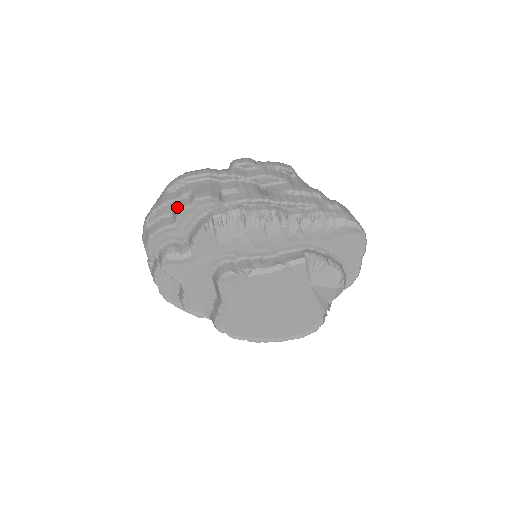
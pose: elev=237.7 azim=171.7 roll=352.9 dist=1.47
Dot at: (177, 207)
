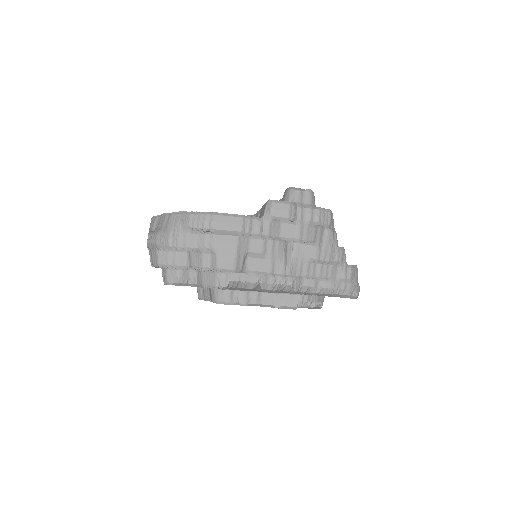
Dot at: (195, 254)
